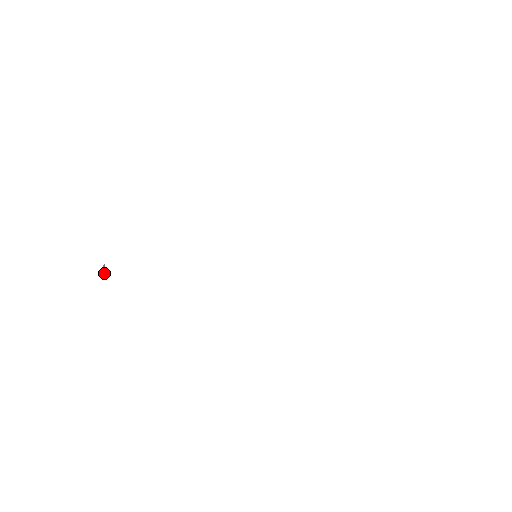
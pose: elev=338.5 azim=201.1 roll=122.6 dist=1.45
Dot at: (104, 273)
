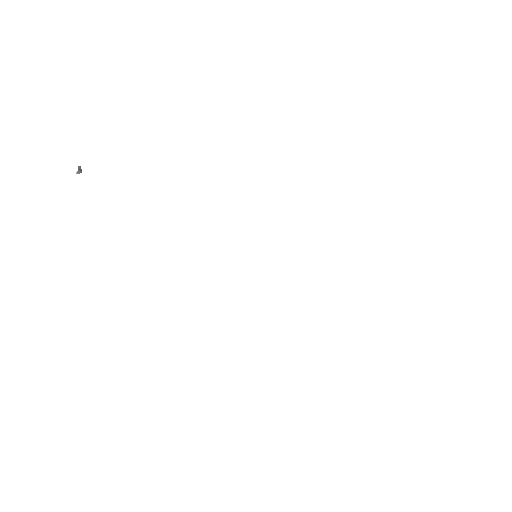
Dot at: (80, 172)
